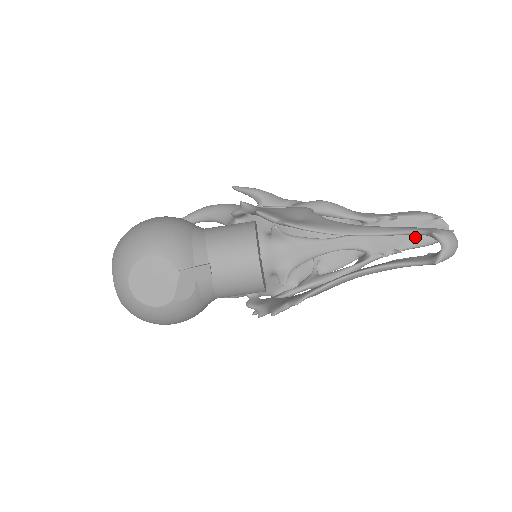
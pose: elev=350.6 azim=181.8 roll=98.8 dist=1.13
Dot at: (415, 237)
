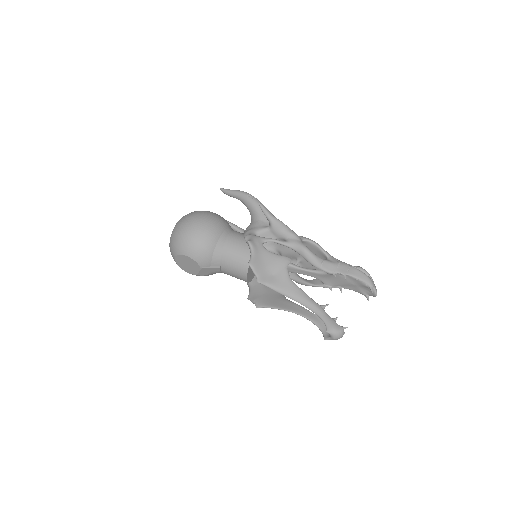
Dot at: (356, 288)
